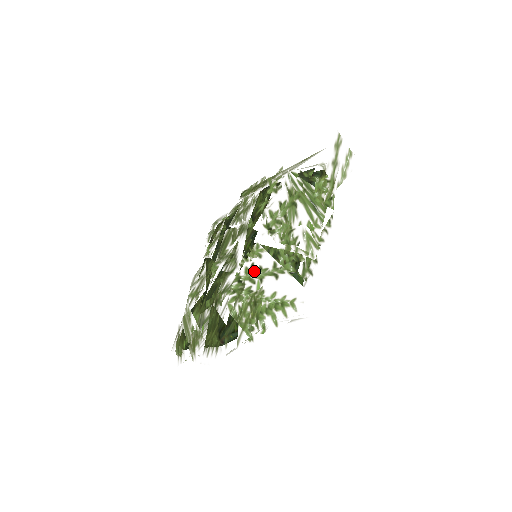
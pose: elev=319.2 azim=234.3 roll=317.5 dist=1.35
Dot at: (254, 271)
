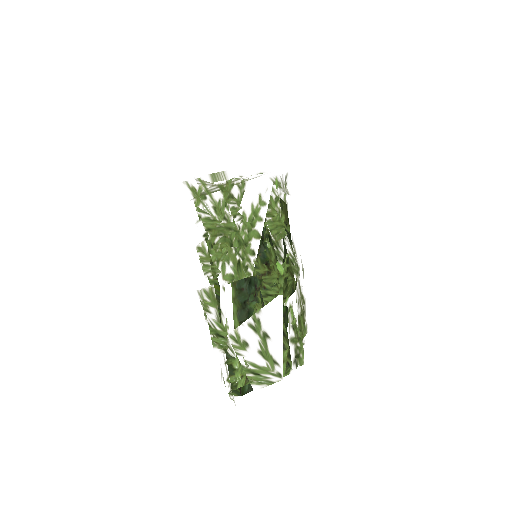
Dot at: occluded
